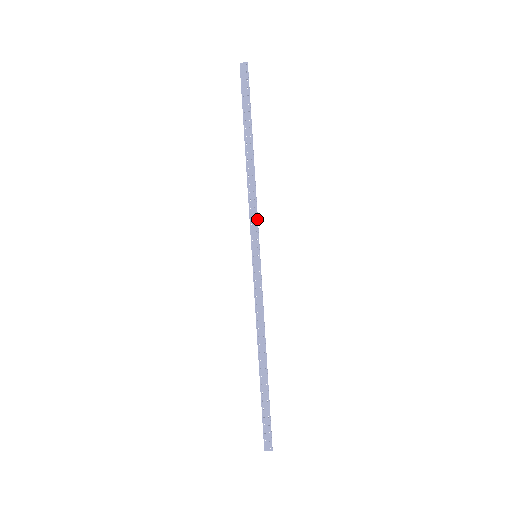
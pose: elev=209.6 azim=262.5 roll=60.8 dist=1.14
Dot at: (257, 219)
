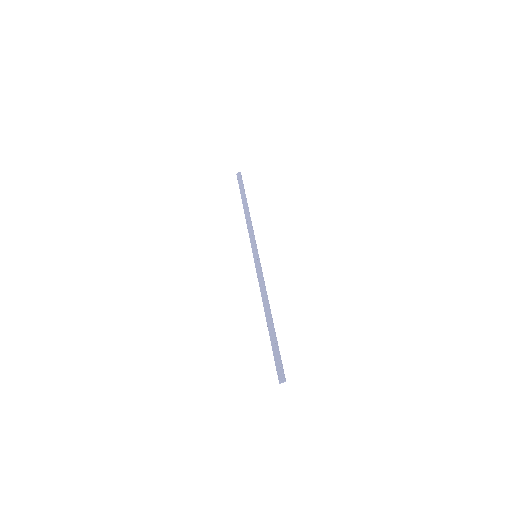
Dot at: (254, 236)
